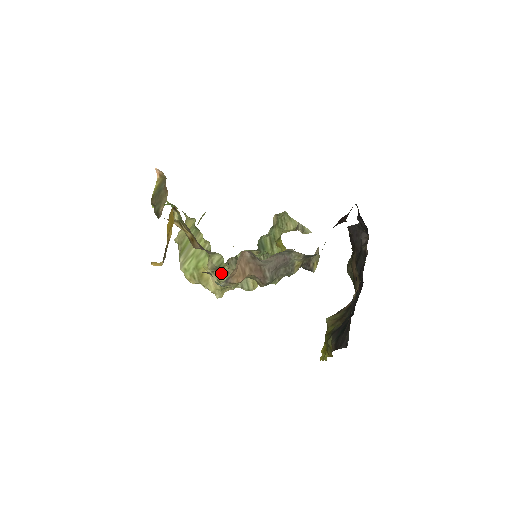
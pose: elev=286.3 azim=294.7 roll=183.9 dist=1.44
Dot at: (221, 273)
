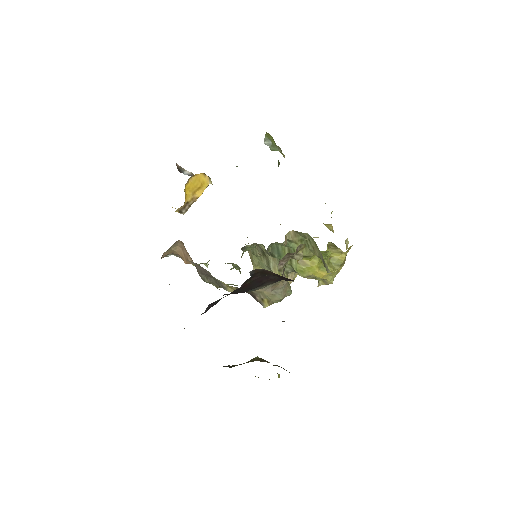
Dot at: occluded
